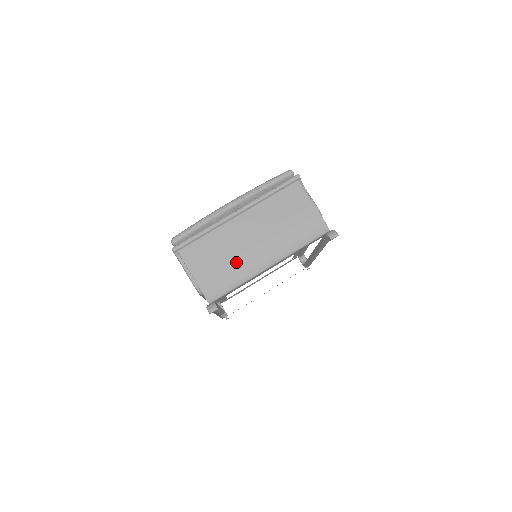
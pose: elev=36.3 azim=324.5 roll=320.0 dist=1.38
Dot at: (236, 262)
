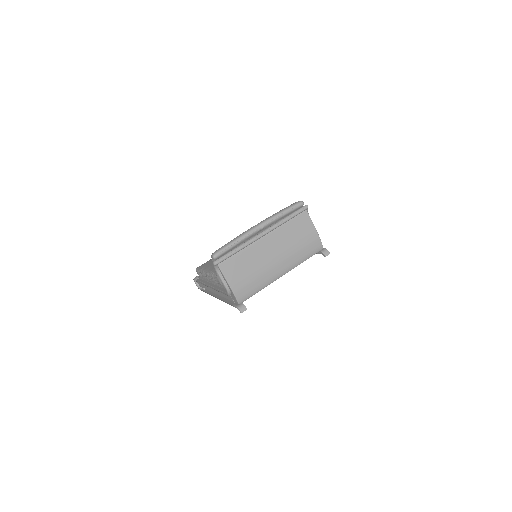
Dot at: (261, 273)
